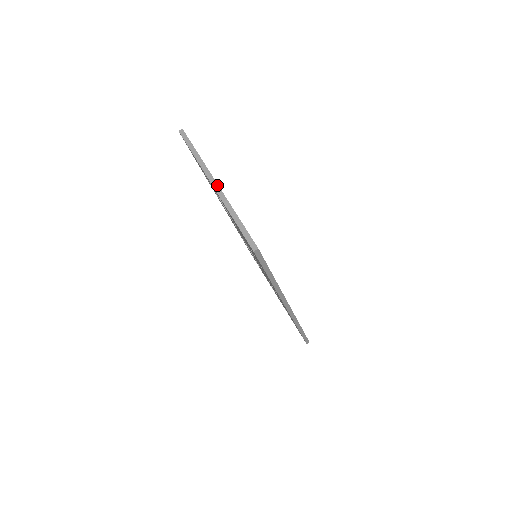
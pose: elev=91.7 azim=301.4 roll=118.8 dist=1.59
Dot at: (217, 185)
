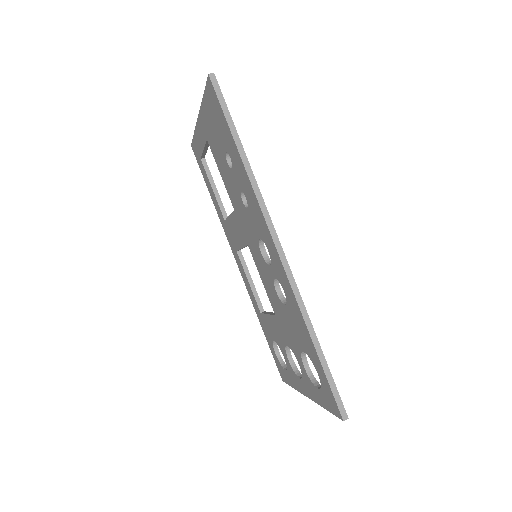
Dot at: occluded
